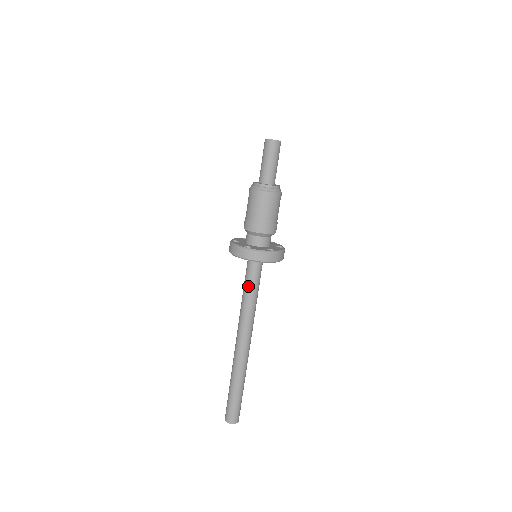
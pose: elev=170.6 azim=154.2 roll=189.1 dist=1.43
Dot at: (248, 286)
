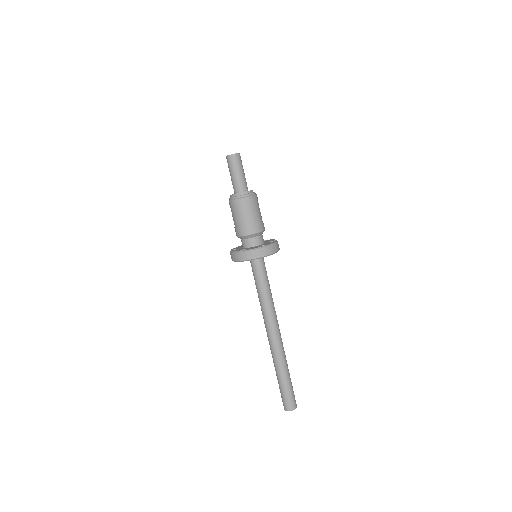
Dot at: (258, 284)
